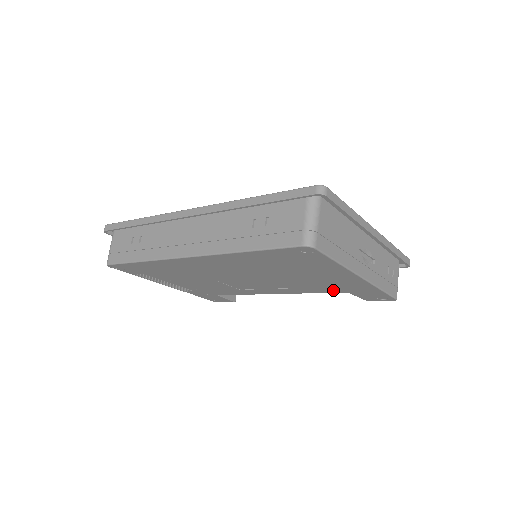
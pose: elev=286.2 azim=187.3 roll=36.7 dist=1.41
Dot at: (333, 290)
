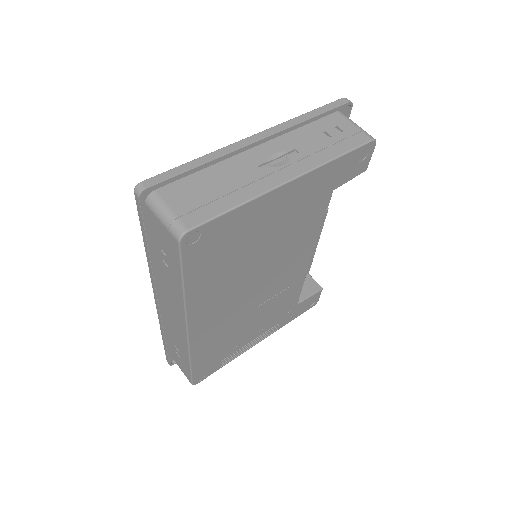
Dot at: (319, 206)
